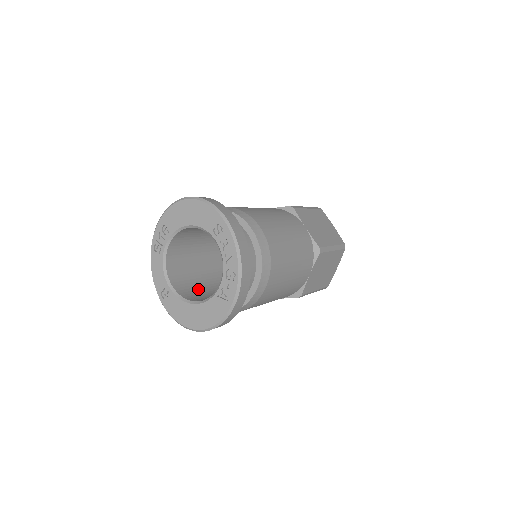
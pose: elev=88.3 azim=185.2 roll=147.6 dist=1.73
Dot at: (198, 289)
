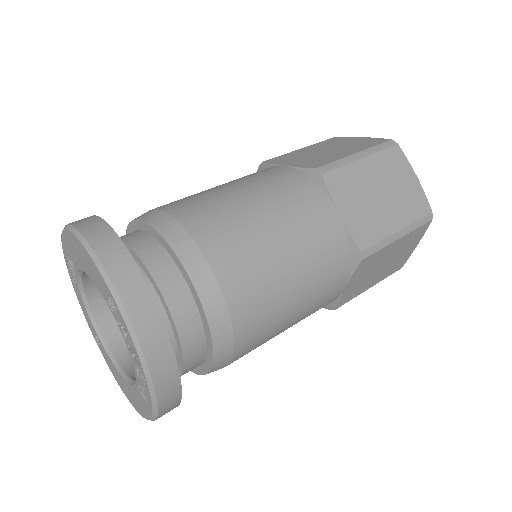
Dot at: occluded
